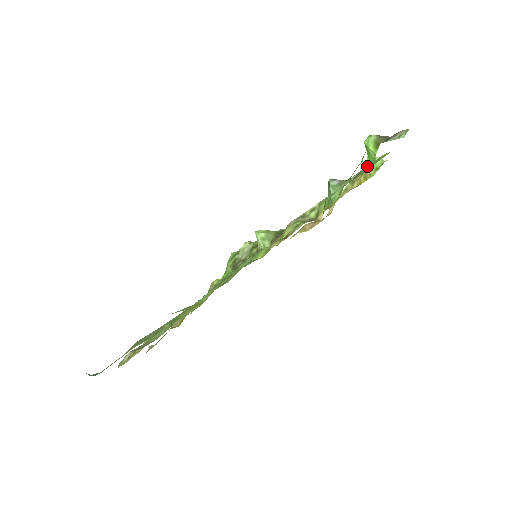
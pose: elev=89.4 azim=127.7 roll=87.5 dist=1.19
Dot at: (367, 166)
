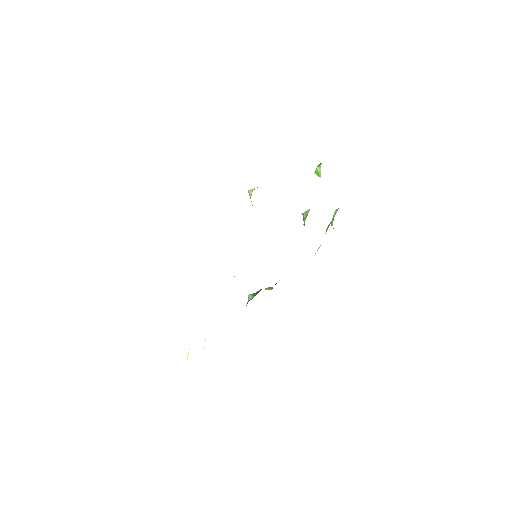
Dot at: occluded
